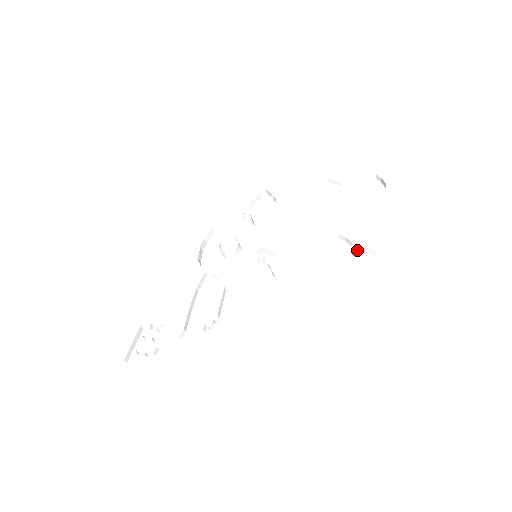
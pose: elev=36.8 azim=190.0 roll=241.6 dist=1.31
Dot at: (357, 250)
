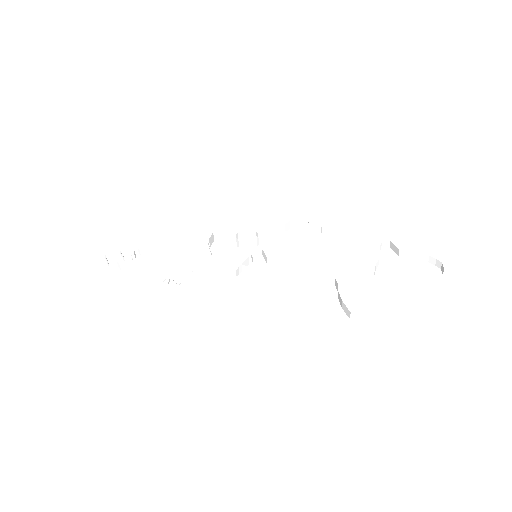
Dot at: (338, 303)
